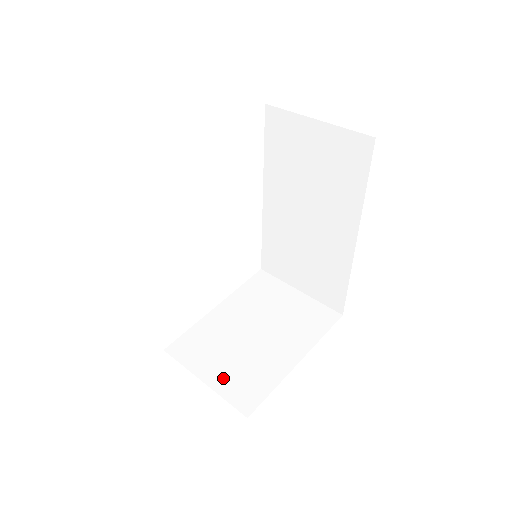
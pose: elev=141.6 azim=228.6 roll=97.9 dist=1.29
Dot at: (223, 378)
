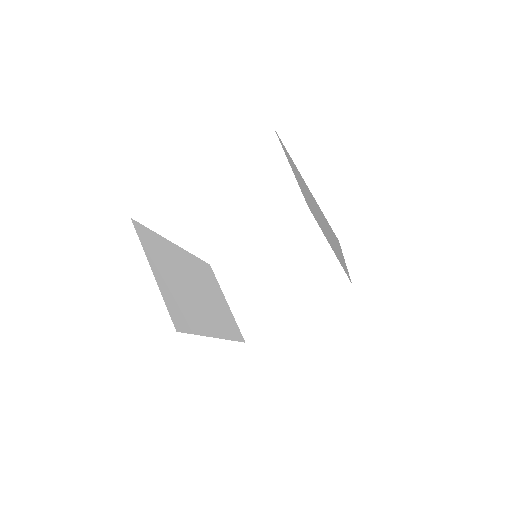
Dot at: (241, 305)
